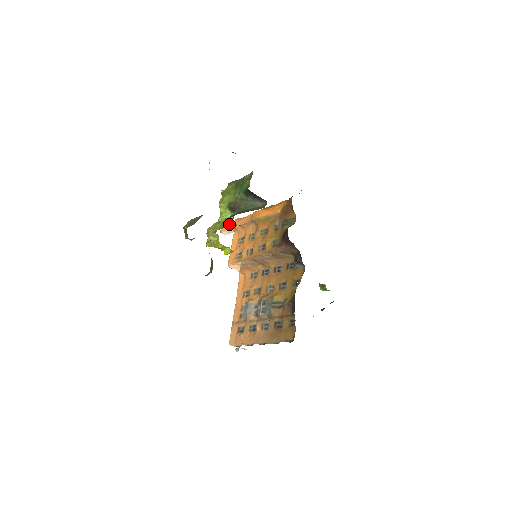
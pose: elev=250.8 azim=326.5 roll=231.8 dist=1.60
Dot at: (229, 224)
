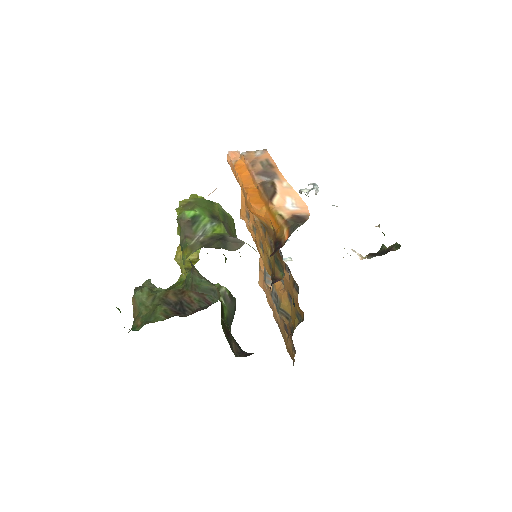
Dot at: (231, 164)
